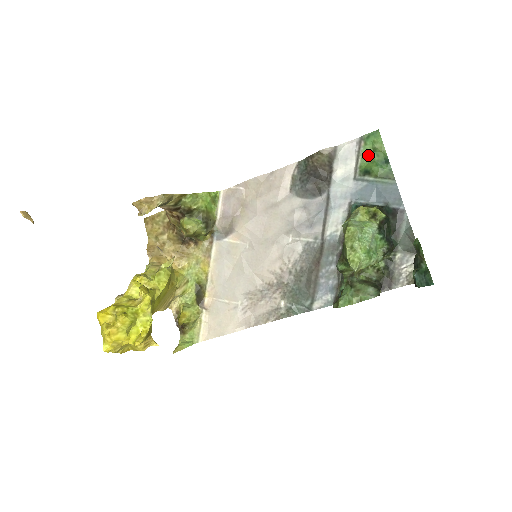
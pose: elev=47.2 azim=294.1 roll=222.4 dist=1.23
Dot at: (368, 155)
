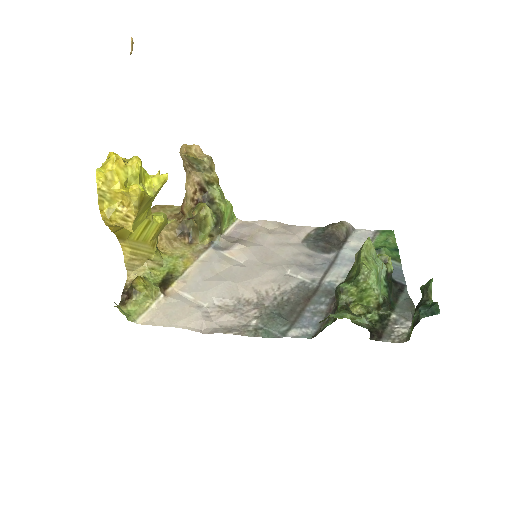
Dot at: (381, 241)
